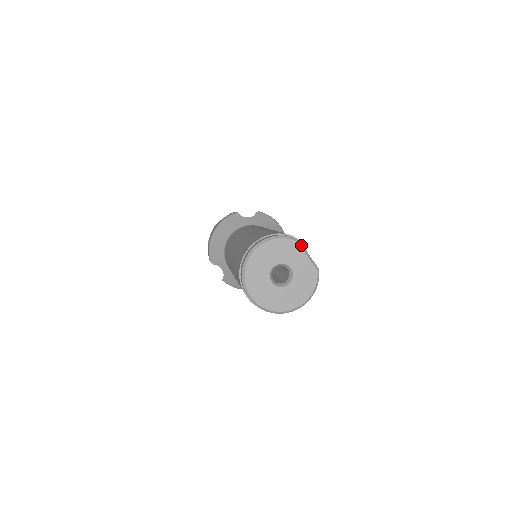
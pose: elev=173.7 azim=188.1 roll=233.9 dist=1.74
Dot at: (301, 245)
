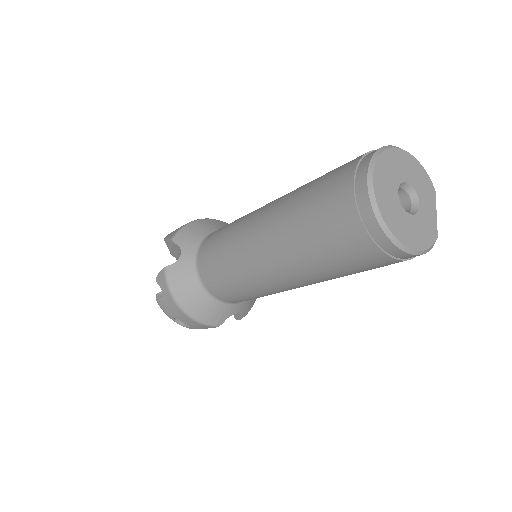
Dot at: (435, 199)
